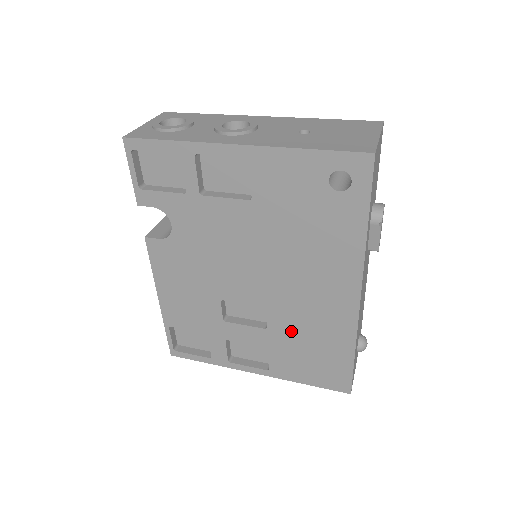
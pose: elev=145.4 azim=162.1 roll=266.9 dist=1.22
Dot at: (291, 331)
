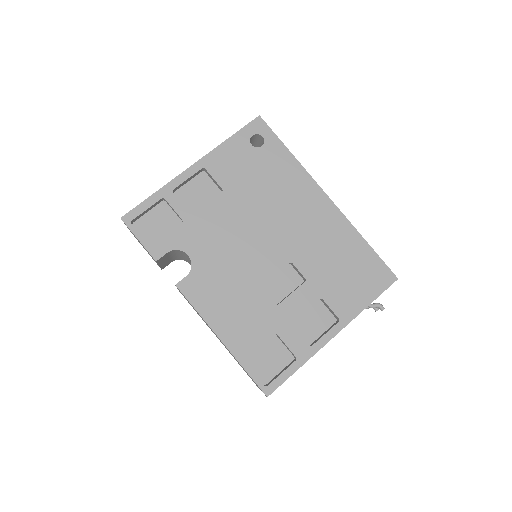
Dot at: (320, 265)
